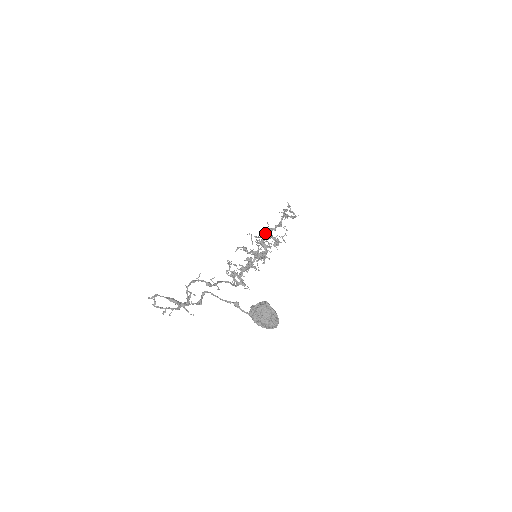
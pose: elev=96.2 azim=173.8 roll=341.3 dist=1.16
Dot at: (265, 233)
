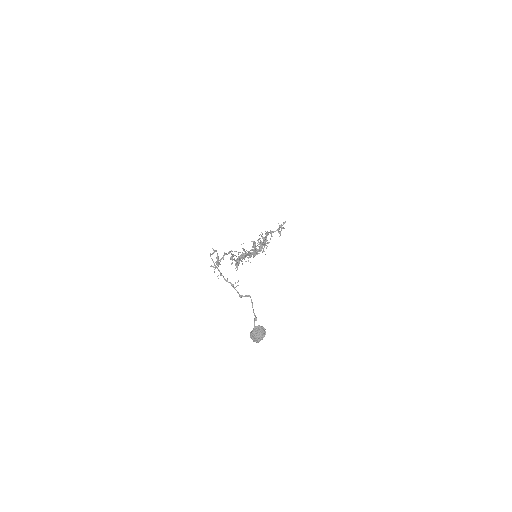
Dot at: (267, 240)
